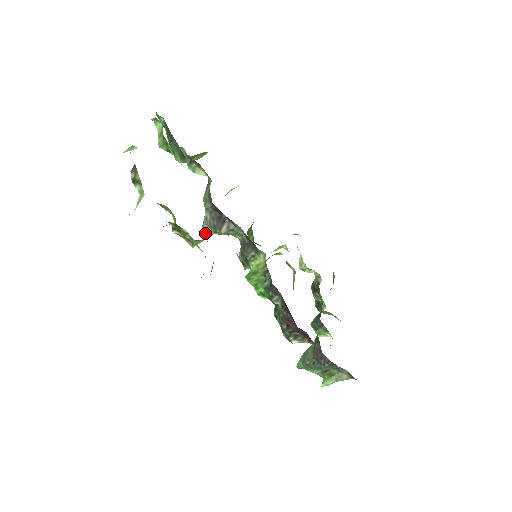
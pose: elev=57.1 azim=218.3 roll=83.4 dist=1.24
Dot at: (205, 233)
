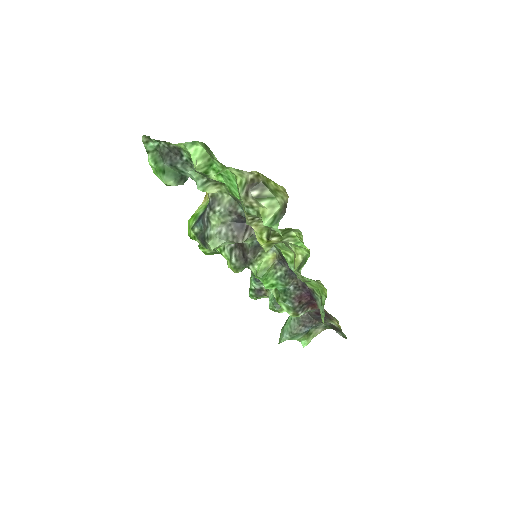
Dot at: (216, 247)
